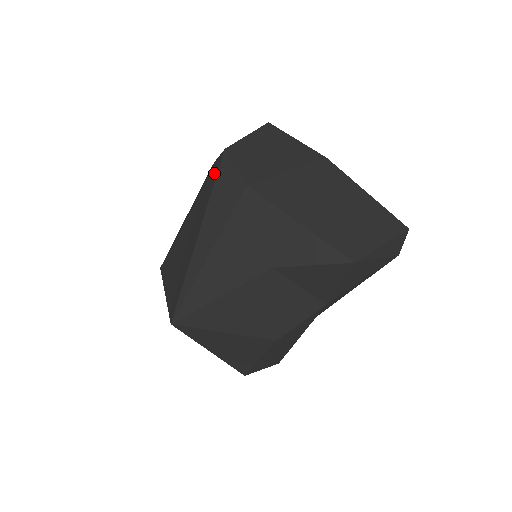
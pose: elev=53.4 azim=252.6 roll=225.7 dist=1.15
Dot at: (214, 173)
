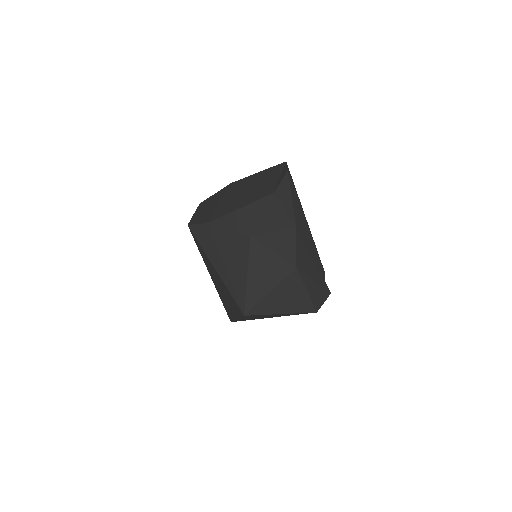
Dot at: (195, 239)
